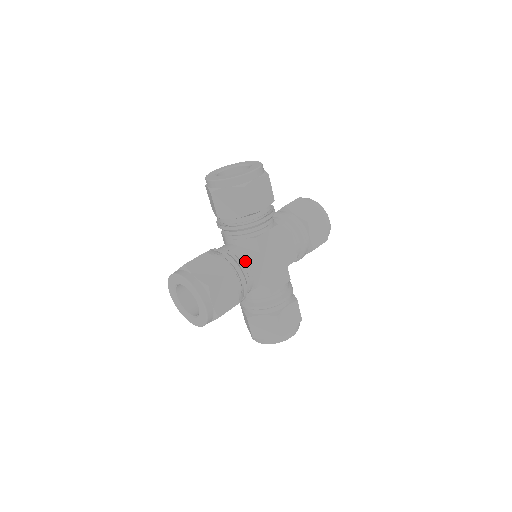
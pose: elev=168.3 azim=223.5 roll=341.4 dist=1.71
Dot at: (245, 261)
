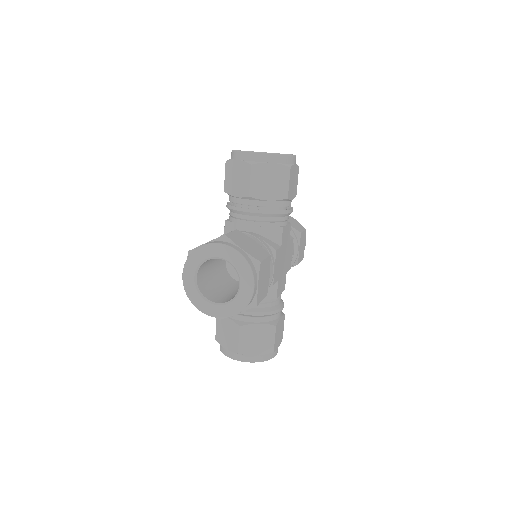
Dot at: (272, 298)
